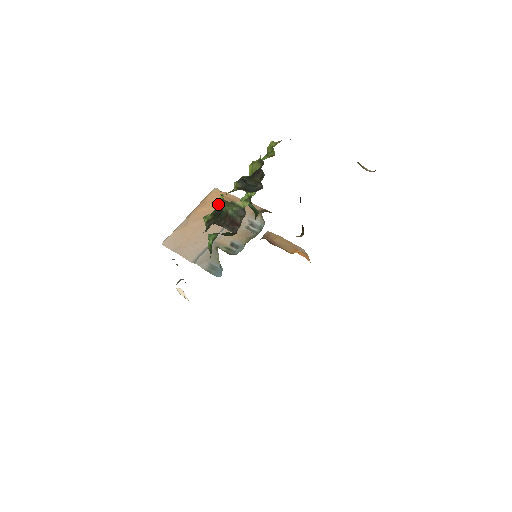
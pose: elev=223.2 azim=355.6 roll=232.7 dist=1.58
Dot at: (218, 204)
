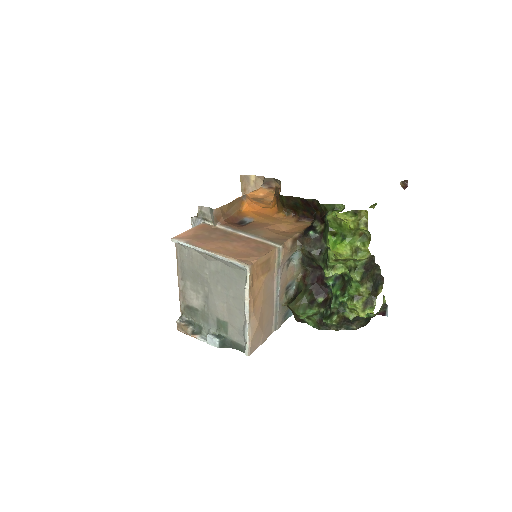
Dot at: (364, 316)
